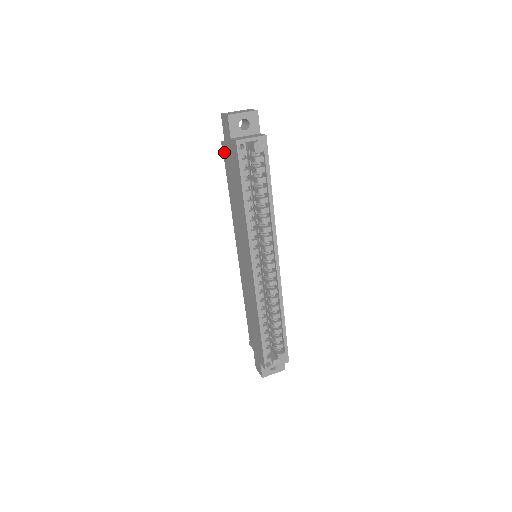
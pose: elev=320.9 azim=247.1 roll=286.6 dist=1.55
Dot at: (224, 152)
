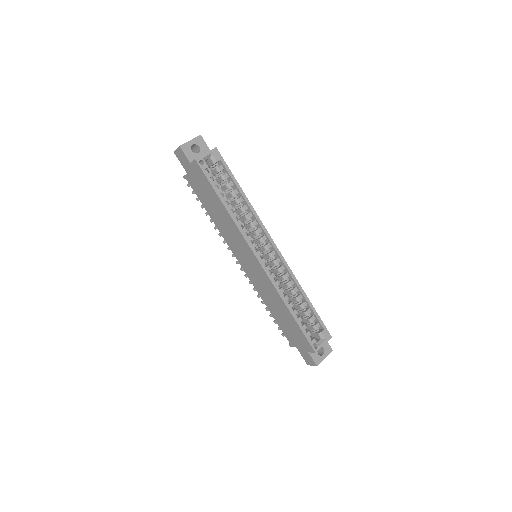
Dot at: (190, 182)
